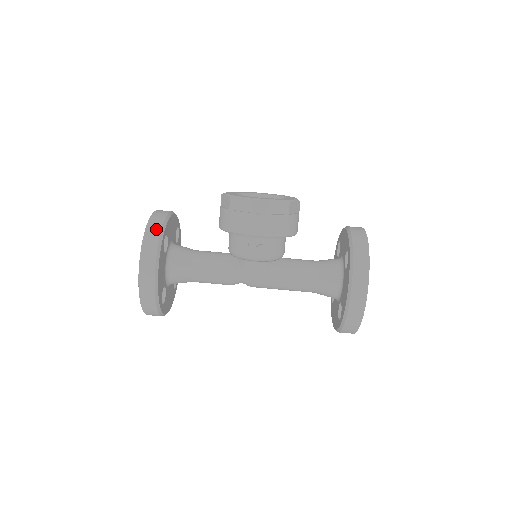
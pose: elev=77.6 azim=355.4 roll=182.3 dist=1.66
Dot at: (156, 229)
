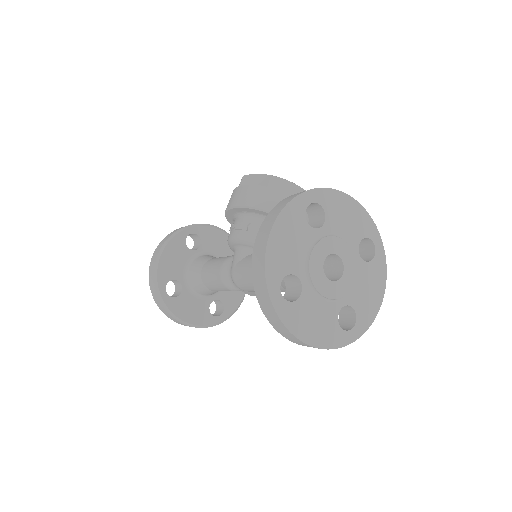
Dot at: occluded
